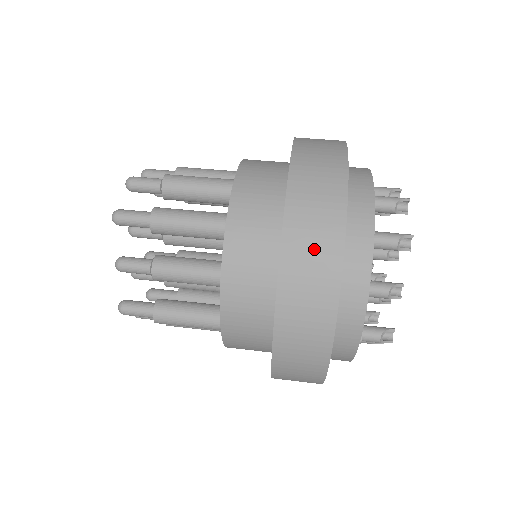
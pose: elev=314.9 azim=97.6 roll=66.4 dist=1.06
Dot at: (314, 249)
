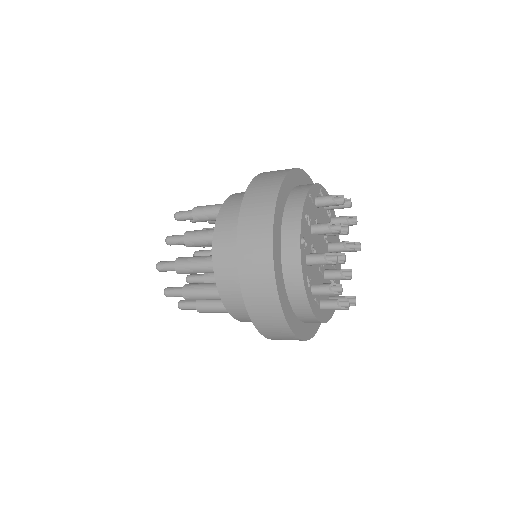
Dot at: (271, 176)
